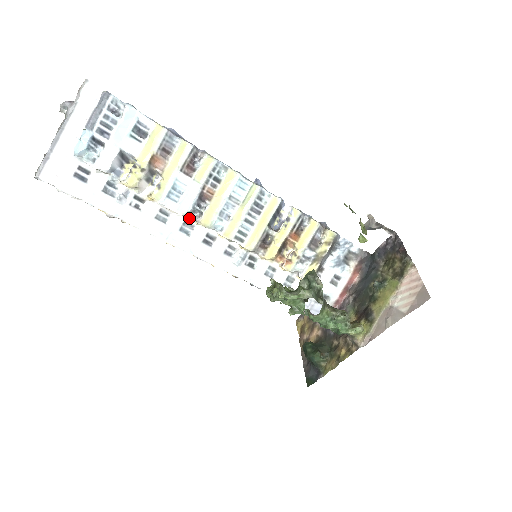
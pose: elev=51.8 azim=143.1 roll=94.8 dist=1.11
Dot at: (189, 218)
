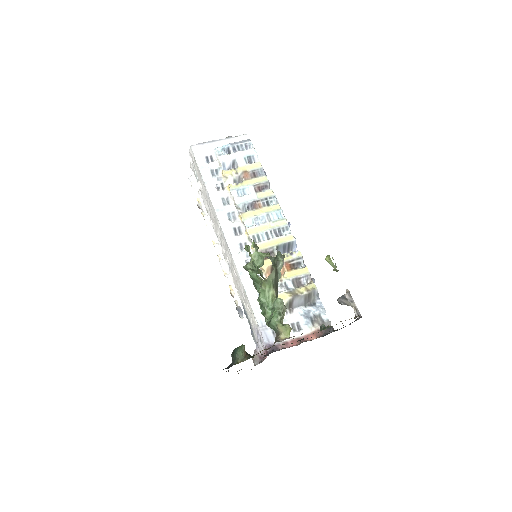
Dot at: (238, 212)
